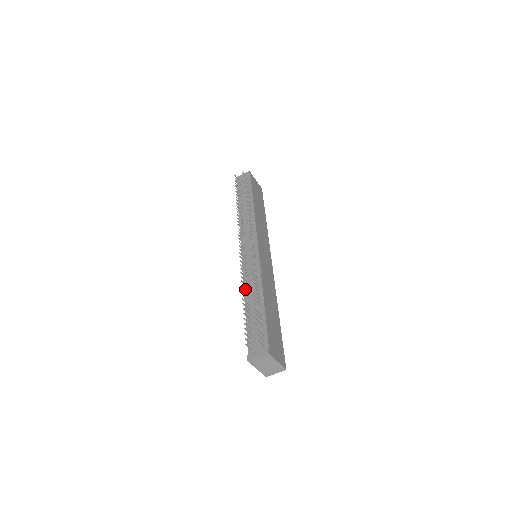
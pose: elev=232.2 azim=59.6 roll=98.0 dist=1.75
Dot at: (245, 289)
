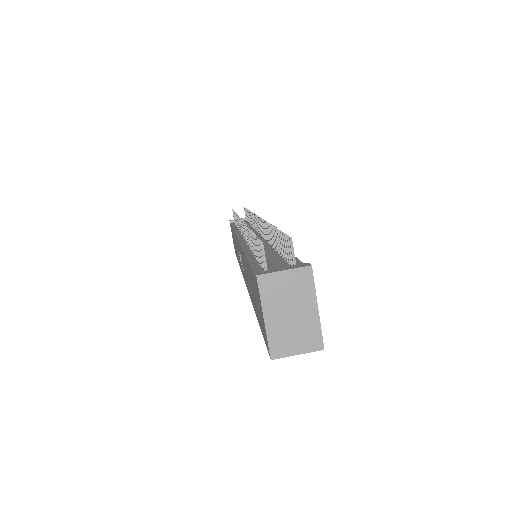
Dot at: occluded
